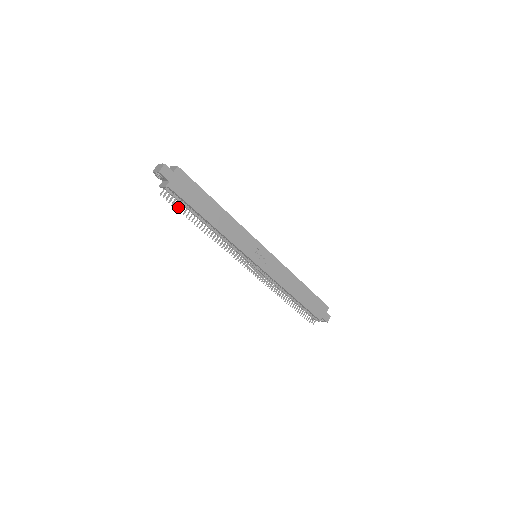
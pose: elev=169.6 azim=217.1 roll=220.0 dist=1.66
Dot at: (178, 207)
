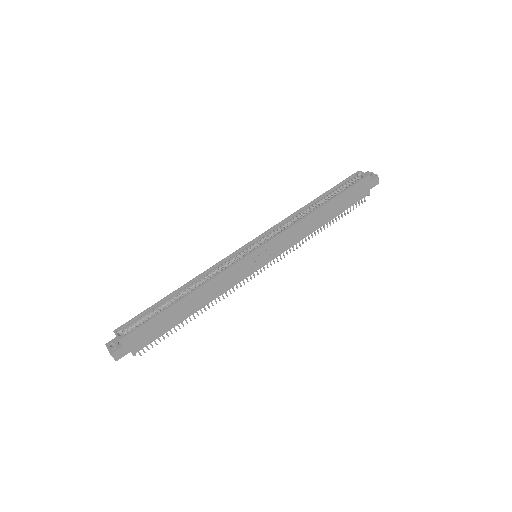
Dot at: occluded
